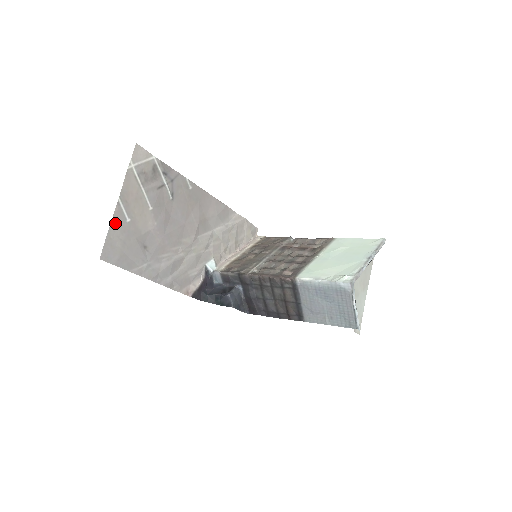
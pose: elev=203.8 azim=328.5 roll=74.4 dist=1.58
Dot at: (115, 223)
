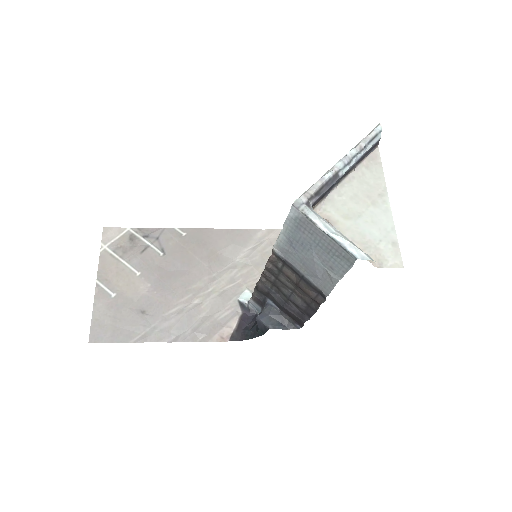
Dot at: (99, 304)
